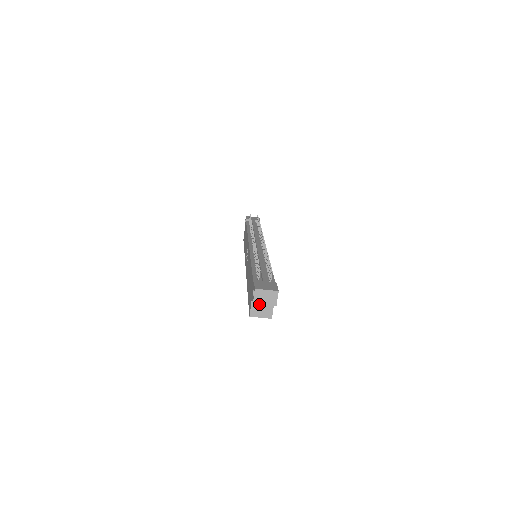
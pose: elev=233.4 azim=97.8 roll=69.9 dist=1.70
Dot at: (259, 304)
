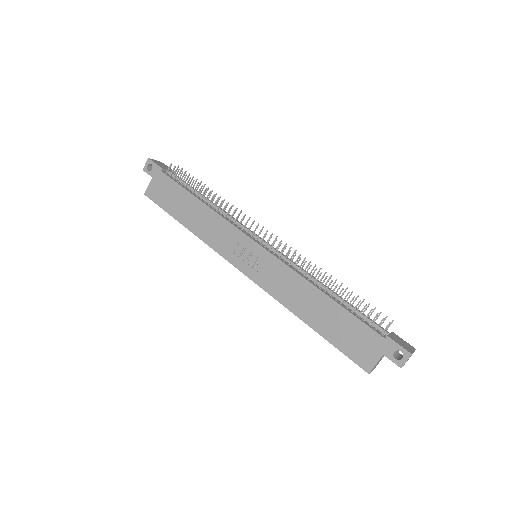
Dot at: (380, 359)
